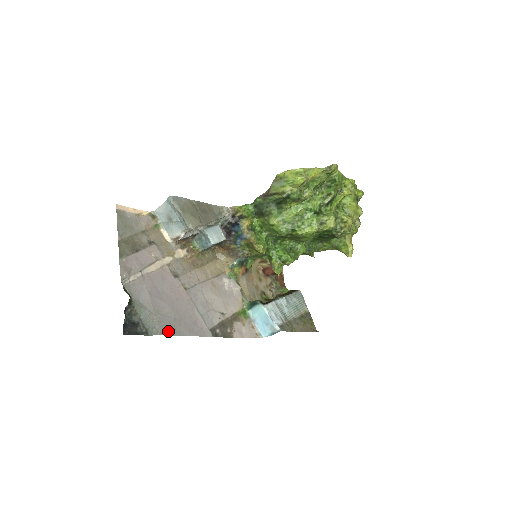
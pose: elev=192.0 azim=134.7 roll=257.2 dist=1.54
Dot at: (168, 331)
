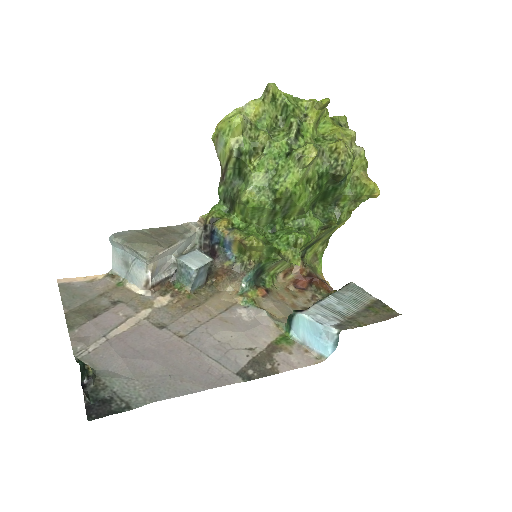
Dot at: (164, 394)
